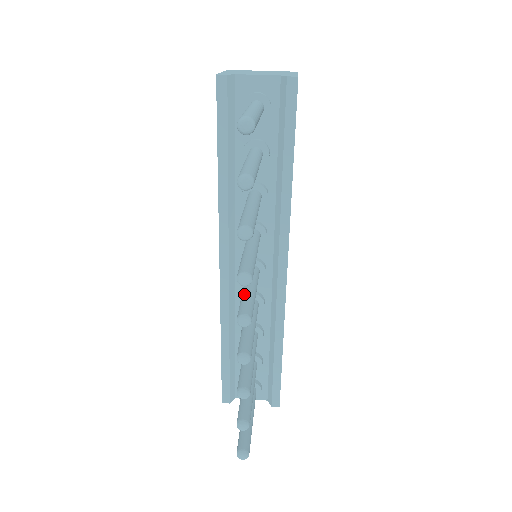
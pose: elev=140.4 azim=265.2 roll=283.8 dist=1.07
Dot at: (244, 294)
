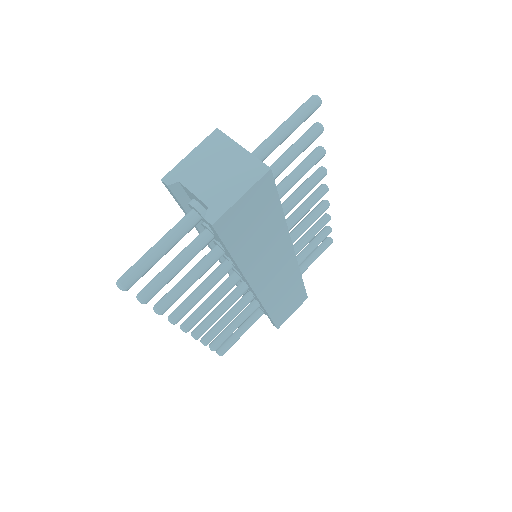
Dot at: (201, 305)
